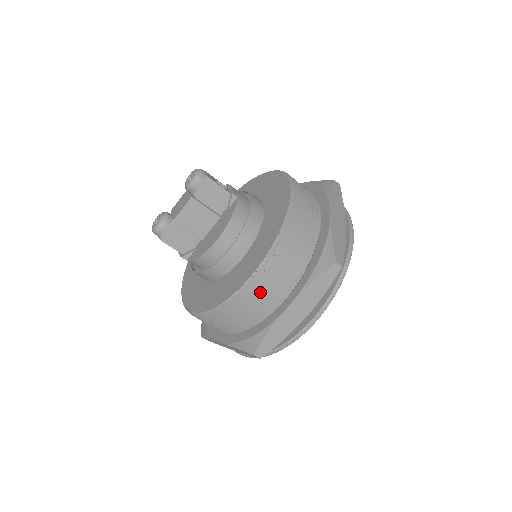
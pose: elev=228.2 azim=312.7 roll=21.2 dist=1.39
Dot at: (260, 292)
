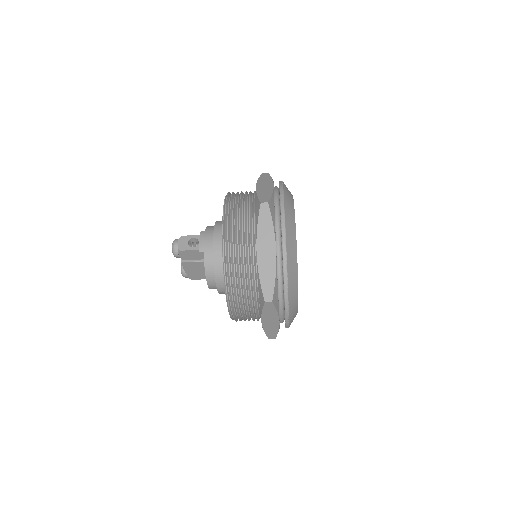
Dot at: (242, 317)
